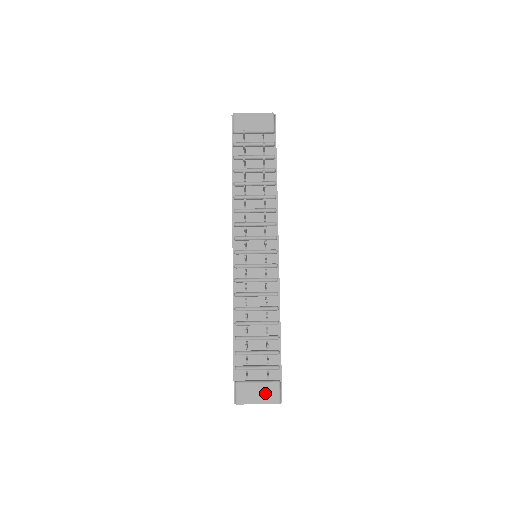
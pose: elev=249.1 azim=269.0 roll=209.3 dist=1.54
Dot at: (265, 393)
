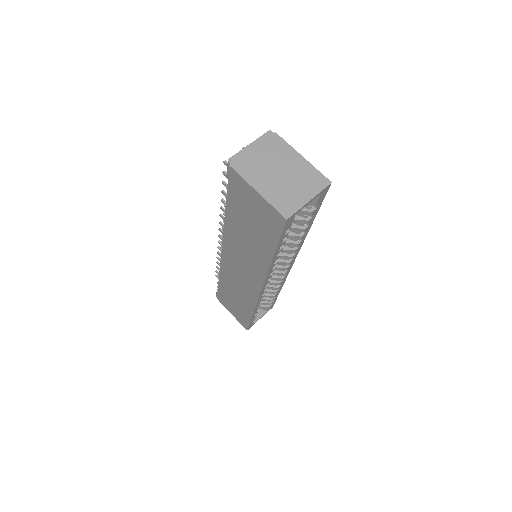
Dot at: occluded
